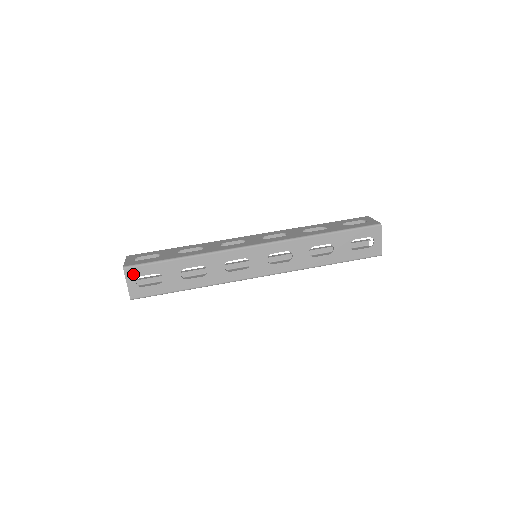
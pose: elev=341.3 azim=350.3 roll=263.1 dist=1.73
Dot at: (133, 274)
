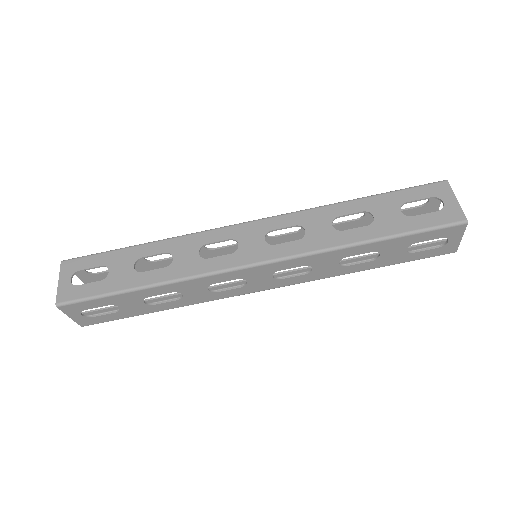
Dot at: (71, 268)
